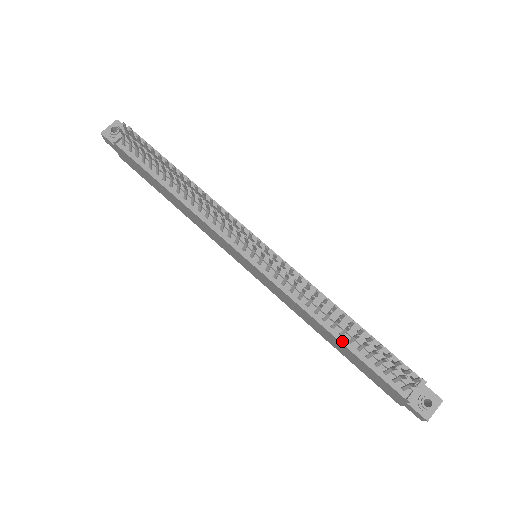
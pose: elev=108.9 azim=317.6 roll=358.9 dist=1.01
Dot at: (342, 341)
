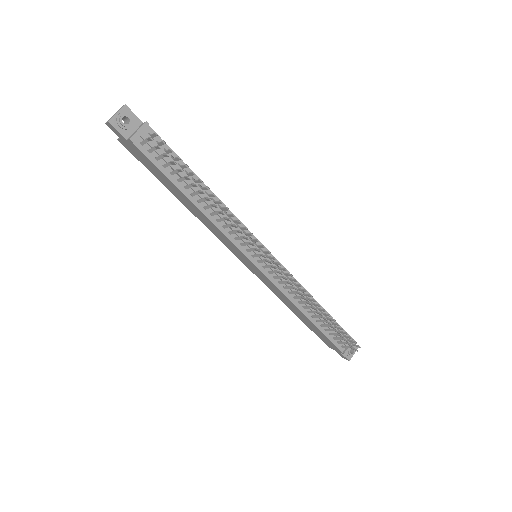
Dot at: (313, 321)
